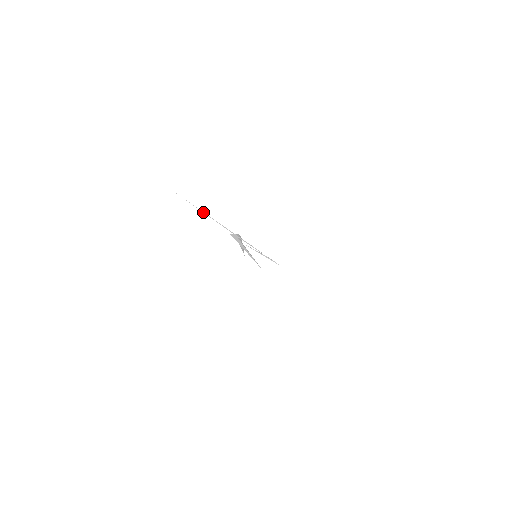
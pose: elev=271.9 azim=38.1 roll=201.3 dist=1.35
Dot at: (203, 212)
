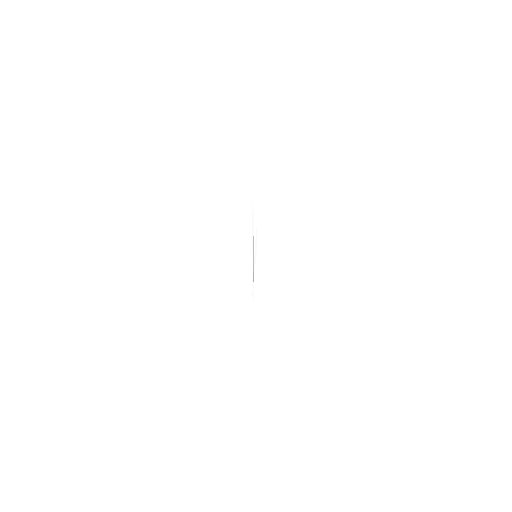
Dot at: occluded
